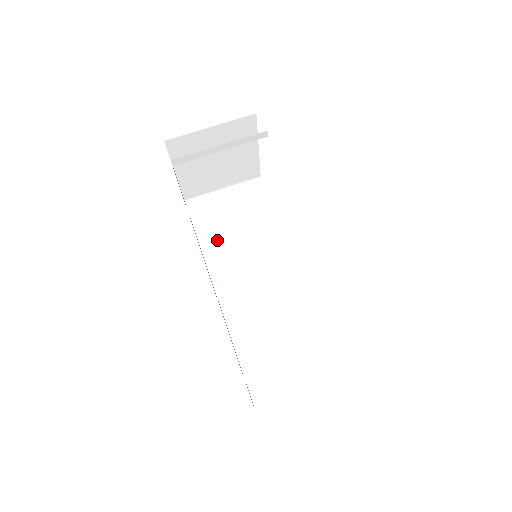
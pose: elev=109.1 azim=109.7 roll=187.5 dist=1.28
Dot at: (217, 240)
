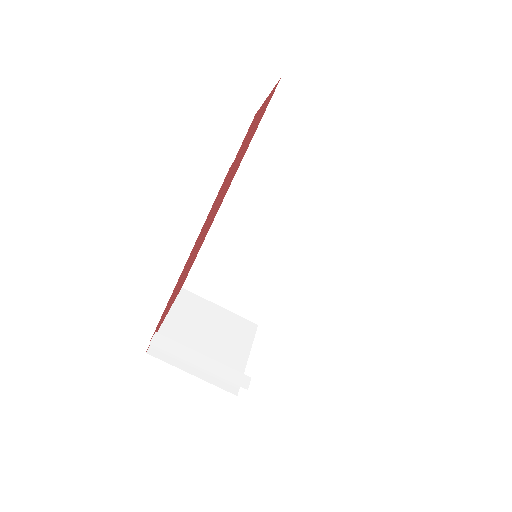
Dot at: (269, 158)
